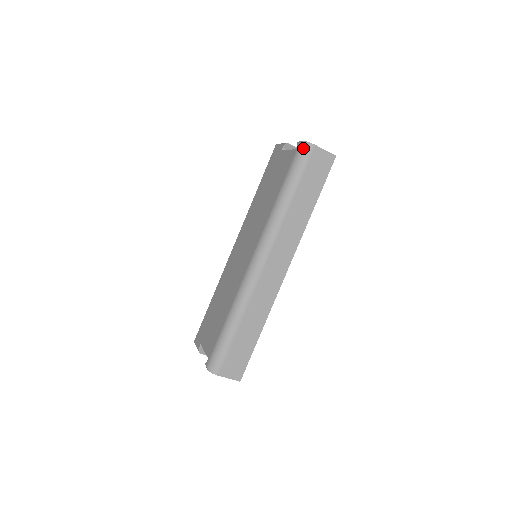
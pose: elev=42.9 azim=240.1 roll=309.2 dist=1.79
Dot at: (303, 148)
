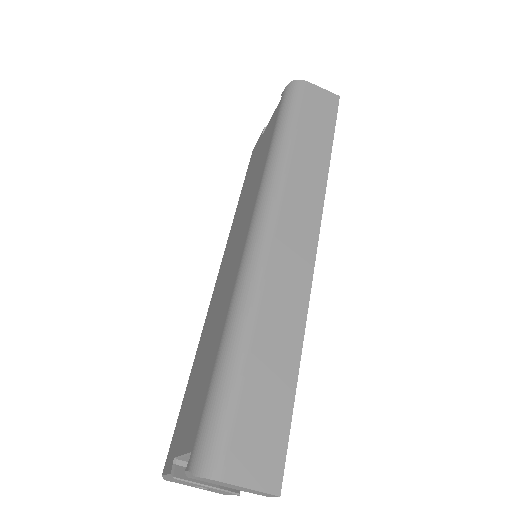
Dot at: (291, 87)
